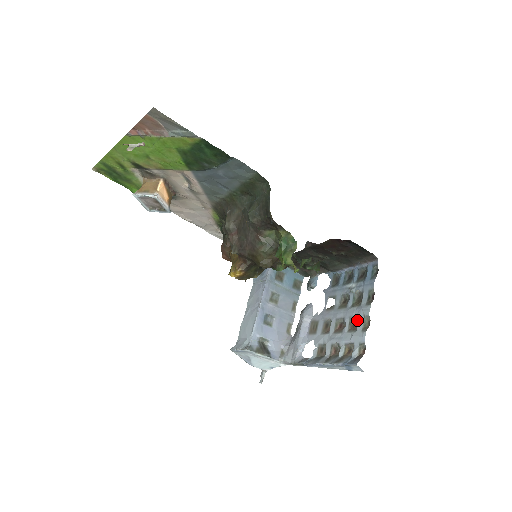
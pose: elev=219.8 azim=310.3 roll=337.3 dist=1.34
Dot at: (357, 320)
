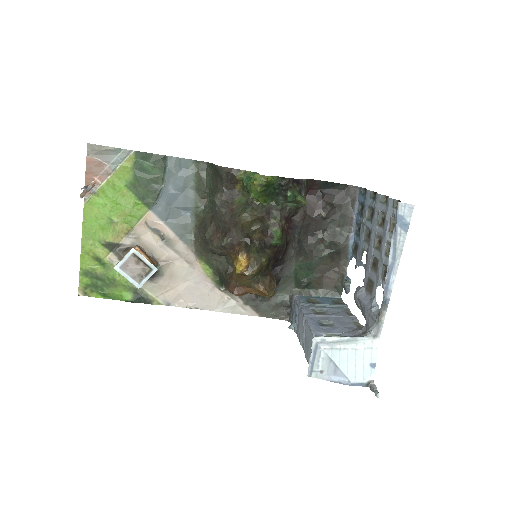
Dot at: (381, 215)
